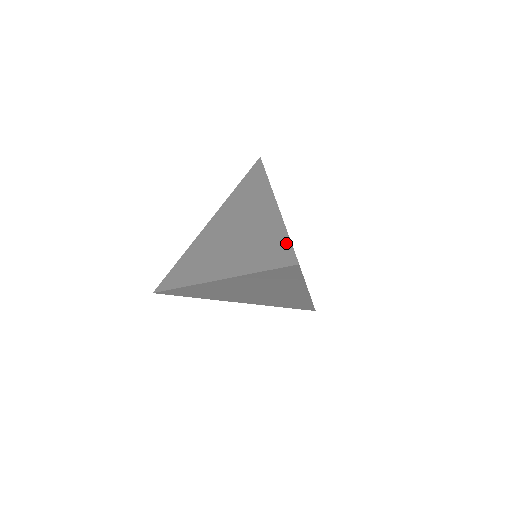
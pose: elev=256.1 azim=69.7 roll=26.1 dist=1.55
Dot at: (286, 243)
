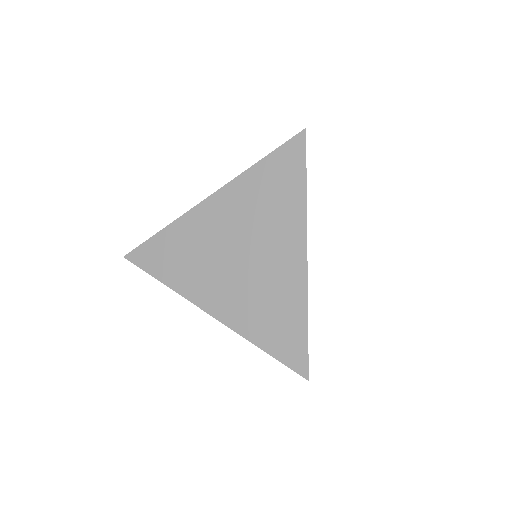
Dot at: (302, 338)
